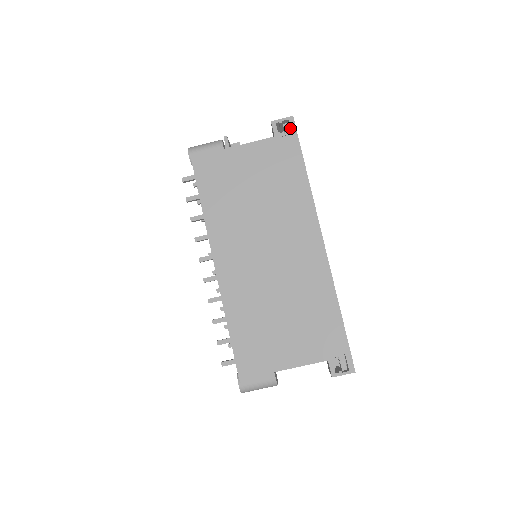
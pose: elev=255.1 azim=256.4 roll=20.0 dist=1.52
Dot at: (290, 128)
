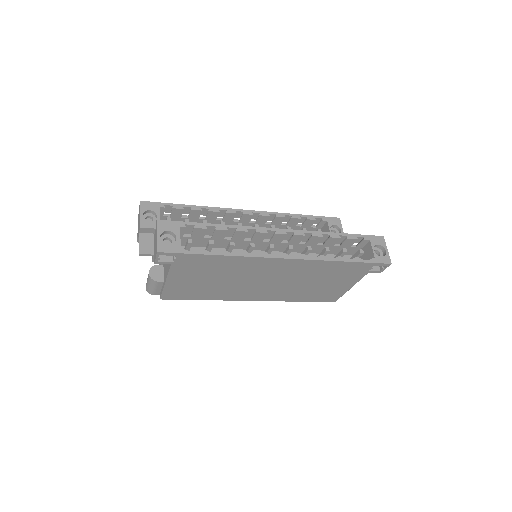
Dot at: occluded
